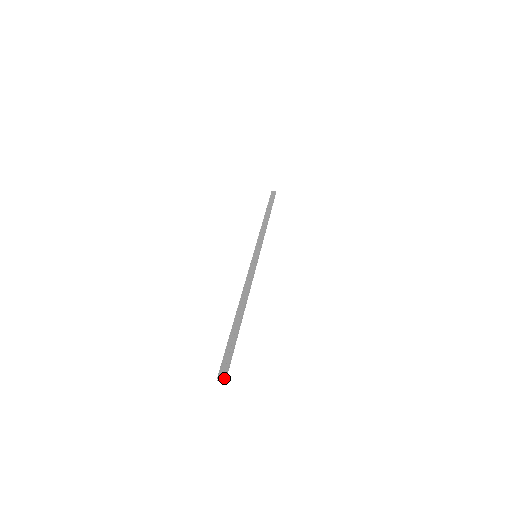
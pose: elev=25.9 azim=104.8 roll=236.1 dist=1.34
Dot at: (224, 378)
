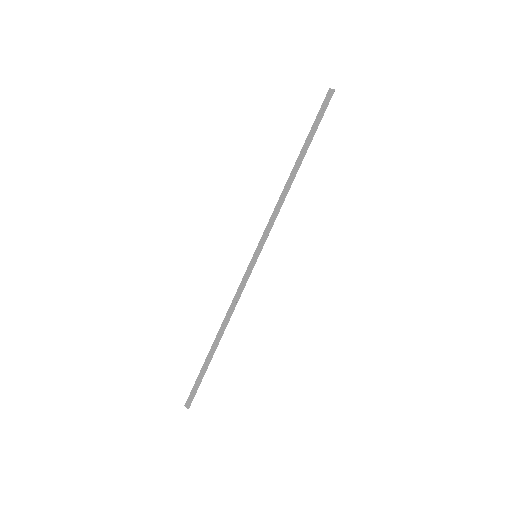
Dot at: occluded
